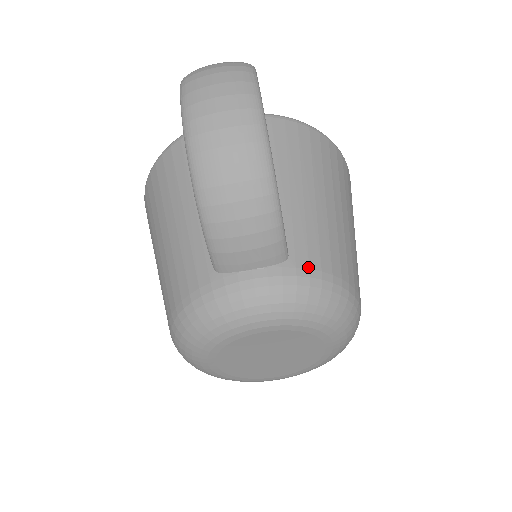
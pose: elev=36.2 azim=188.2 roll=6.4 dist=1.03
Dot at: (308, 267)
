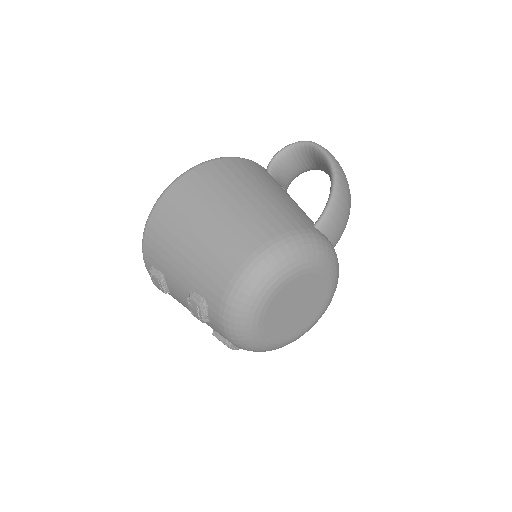
Dot at: occluded
